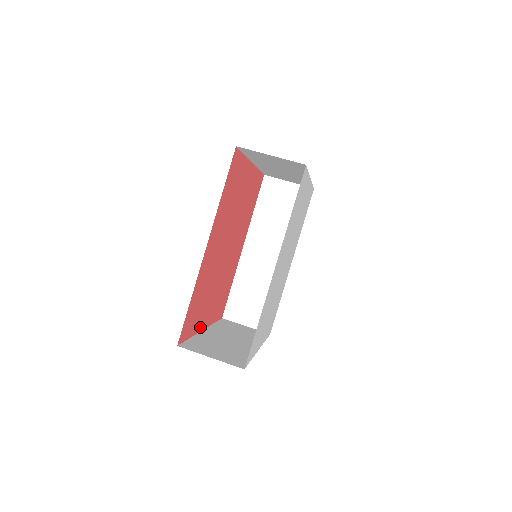
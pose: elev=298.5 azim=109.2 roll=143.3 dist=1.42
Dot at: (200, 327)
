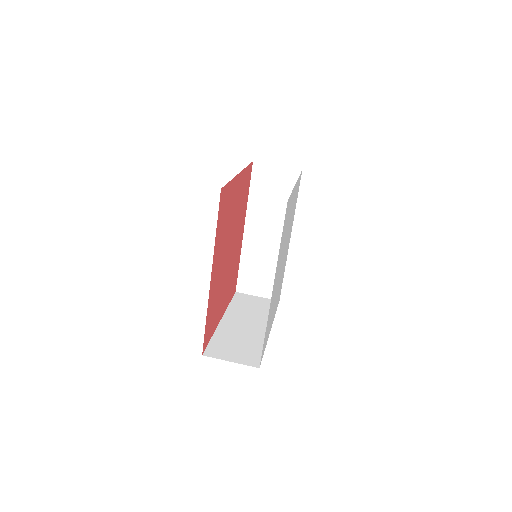
Dot at: (218, 321)
